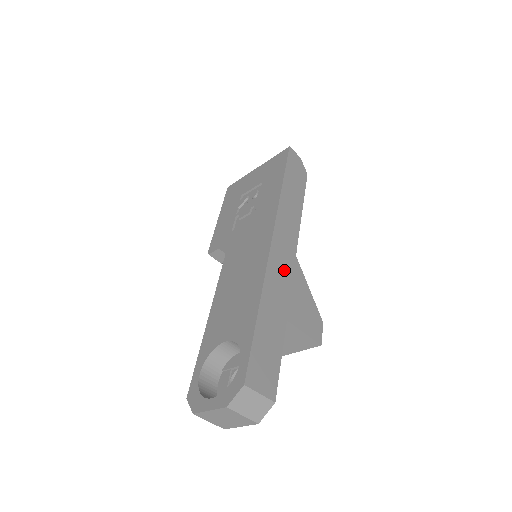
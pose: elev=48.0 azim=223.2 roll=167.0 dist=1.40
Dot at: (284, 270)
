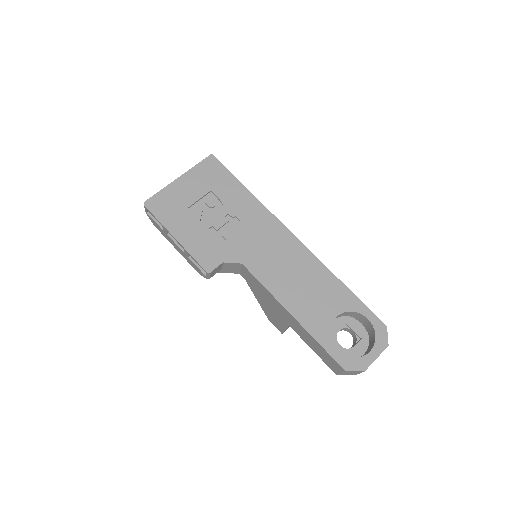
Dot at: occluded
